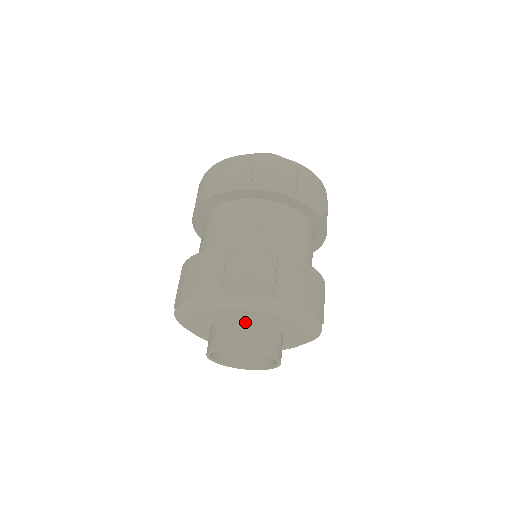
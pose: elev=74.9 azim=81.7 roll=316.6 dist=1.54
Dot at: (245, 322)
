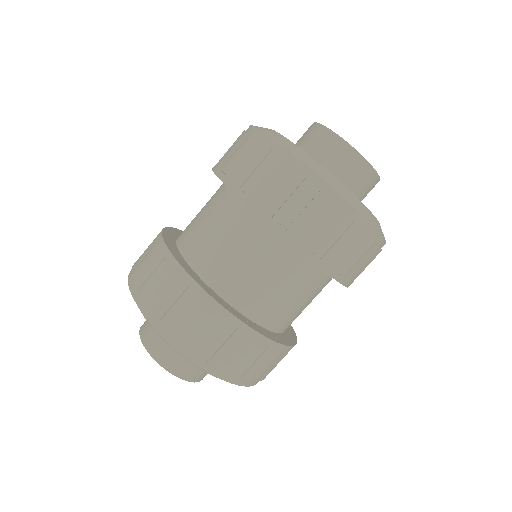
Dot at: occluded
